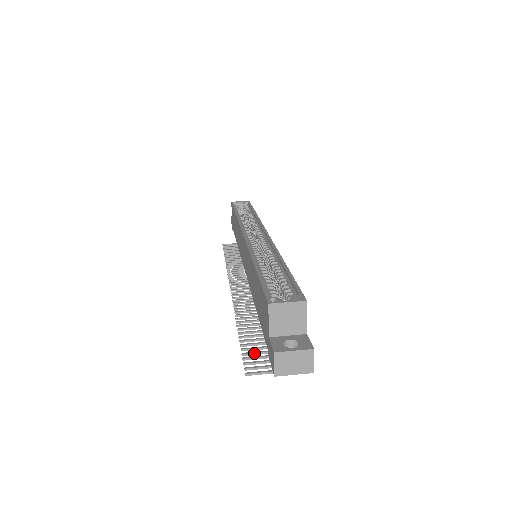
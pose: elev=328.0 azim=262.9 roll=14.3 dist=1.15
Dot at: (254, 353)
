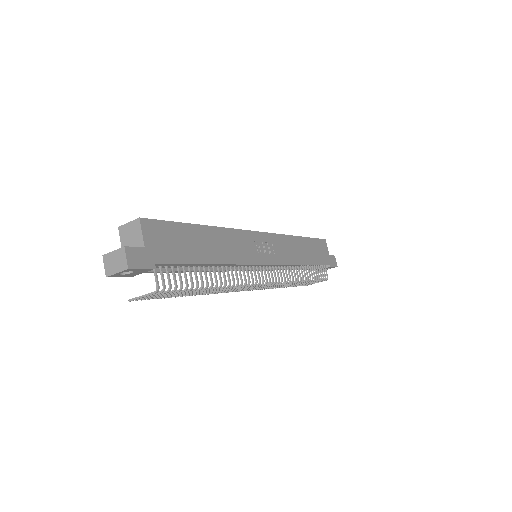
Dot at: (160, 296)
